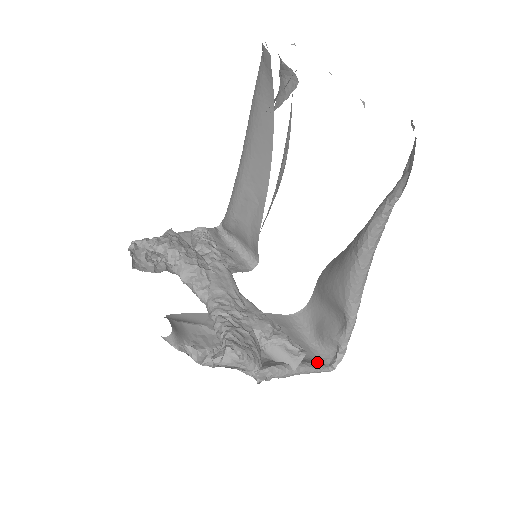
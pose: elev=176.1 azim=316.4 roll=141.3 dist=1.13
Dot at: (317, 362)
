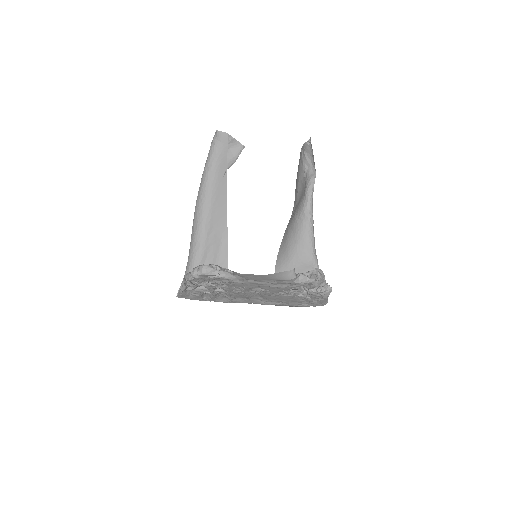
Dot at: occluded
